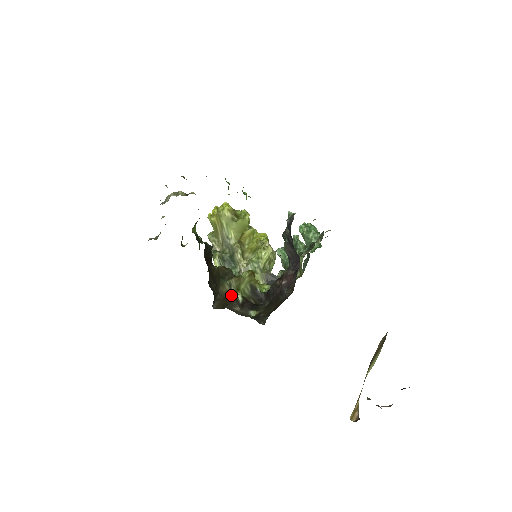
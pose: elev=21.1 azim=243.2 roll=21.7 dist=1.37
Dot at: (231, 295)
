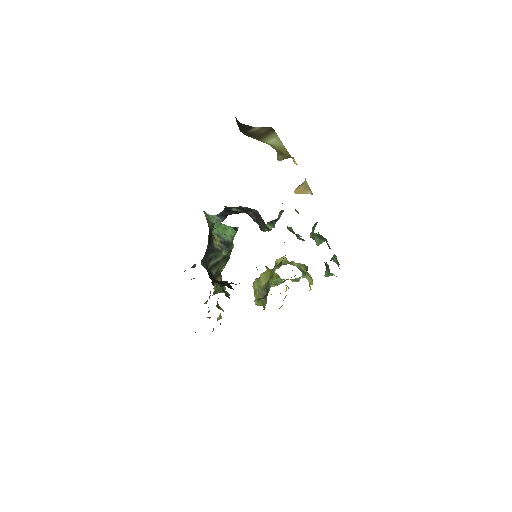
Dot at: occluded
